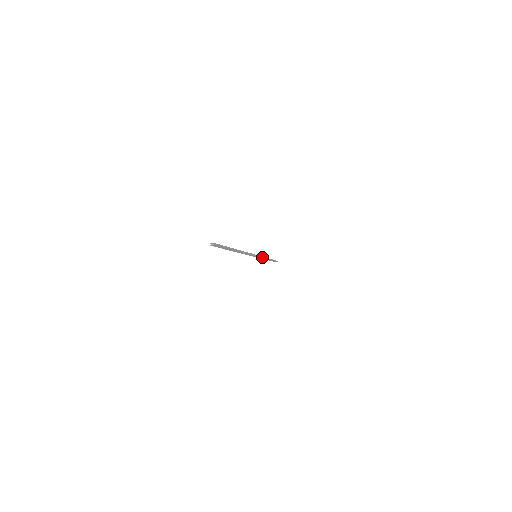
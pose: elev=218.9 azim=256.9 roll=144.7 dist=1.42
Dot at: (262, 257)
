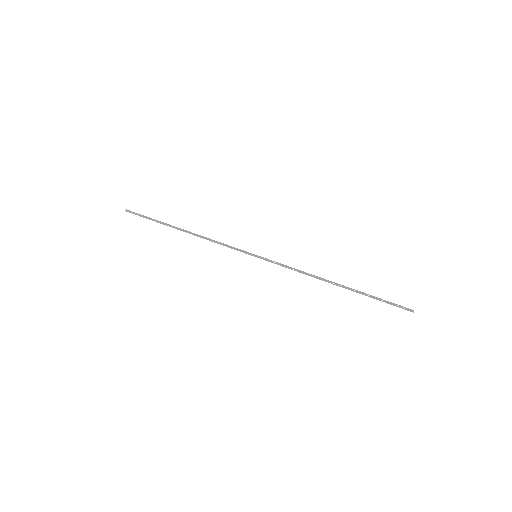
Dot at: (287, 267)
